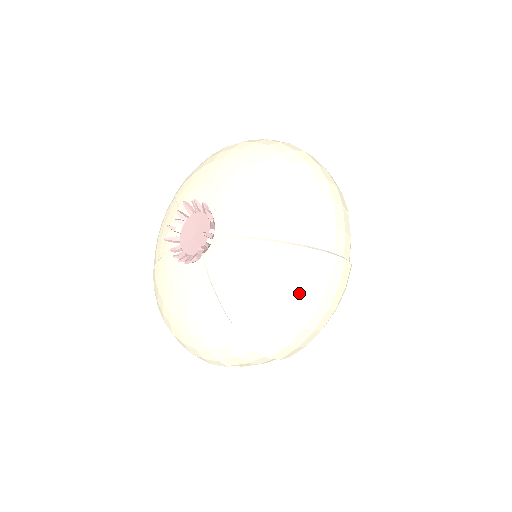
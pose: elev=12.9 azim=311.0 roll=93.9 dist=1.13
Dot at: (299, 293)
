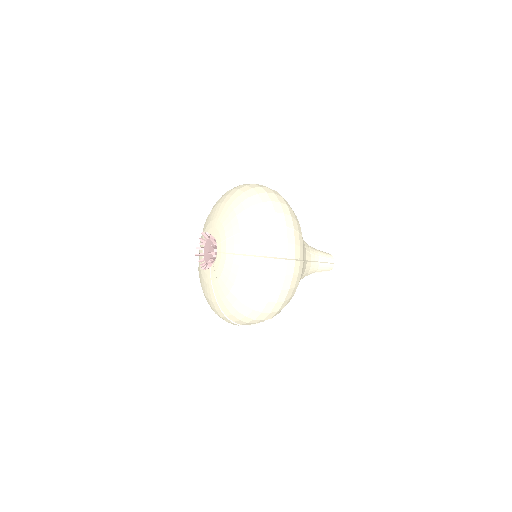
Dot at: (259, 283)
